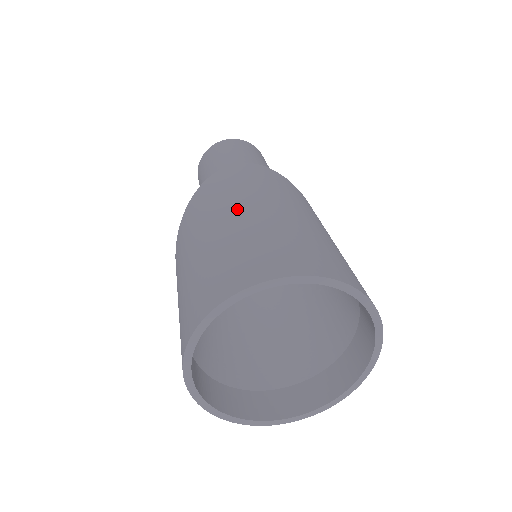
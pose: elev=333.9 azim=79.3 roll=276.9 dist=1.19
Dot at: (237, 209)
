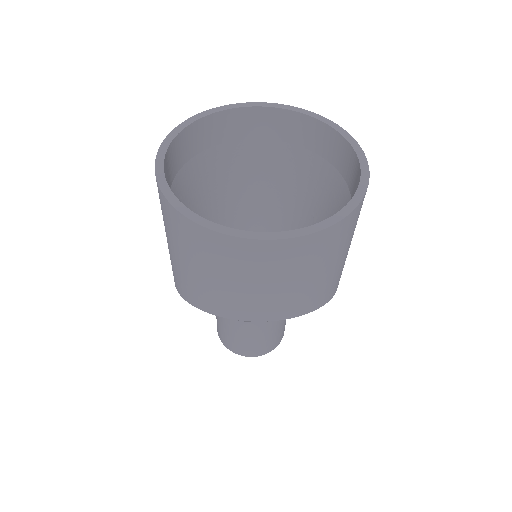
Dot at: occluded
